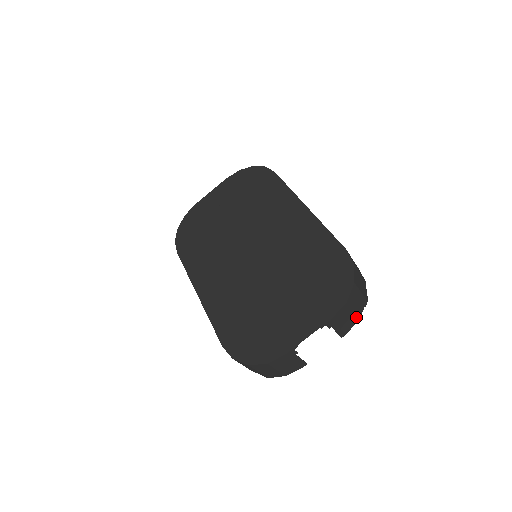
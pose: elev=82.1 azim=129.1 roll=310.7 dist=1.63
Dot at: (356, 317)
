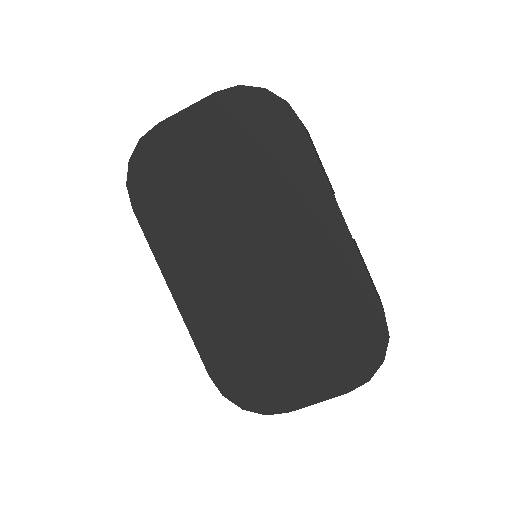
Dot at: occluded
